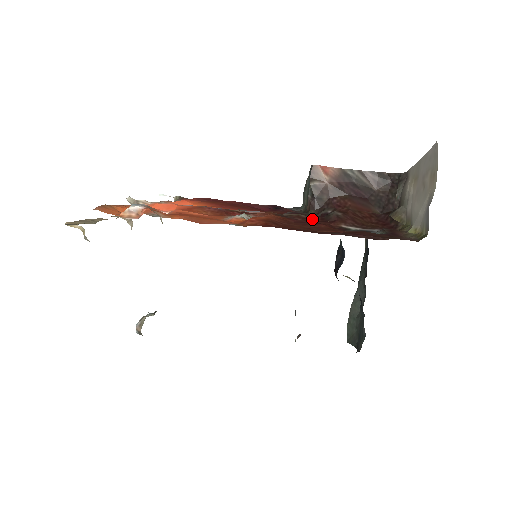
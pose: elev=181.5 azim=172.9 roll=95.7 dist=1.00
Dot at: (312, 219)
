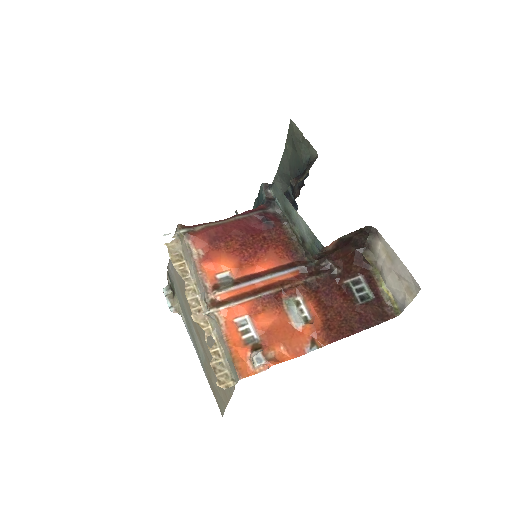
Dot at: (326, 281)
